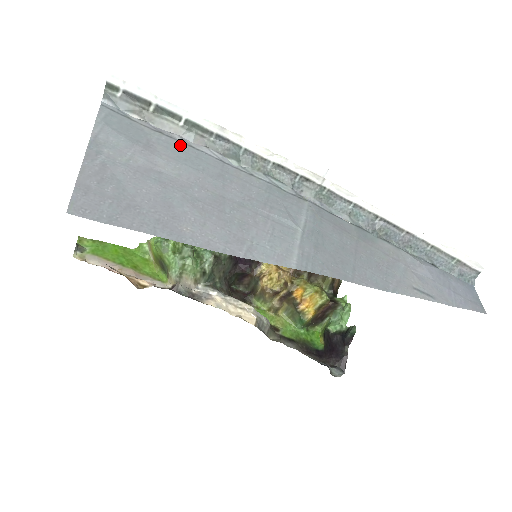
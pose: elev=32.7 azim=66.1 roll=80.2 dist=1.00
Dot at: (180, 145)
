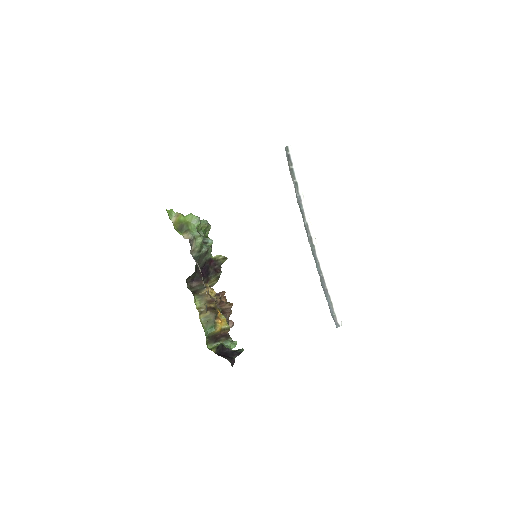
Dot at: occluded
